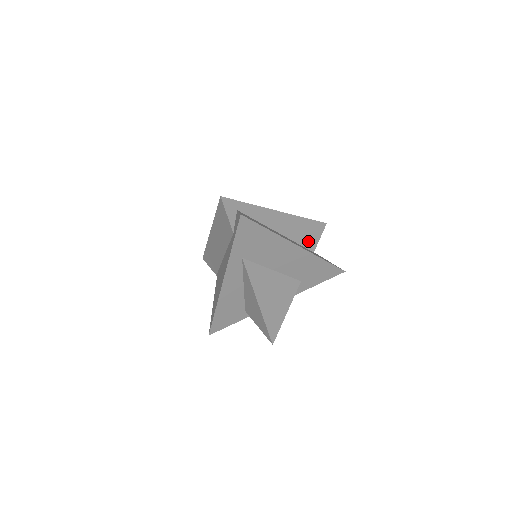
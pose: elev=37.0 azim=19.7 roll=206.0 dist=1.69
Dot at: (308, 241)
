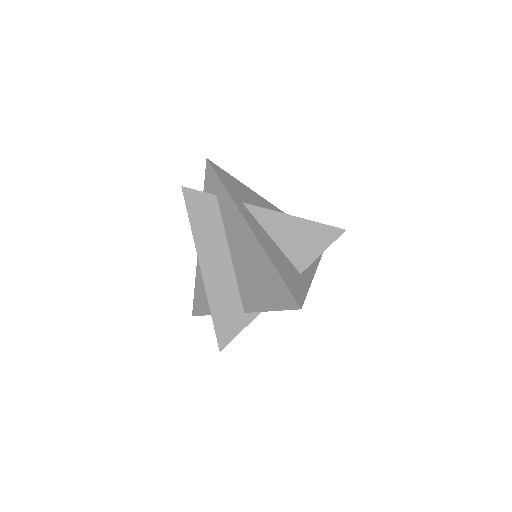
Dot at: occluded
